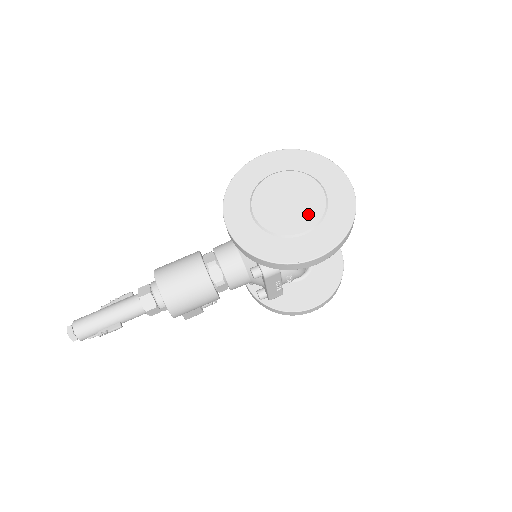
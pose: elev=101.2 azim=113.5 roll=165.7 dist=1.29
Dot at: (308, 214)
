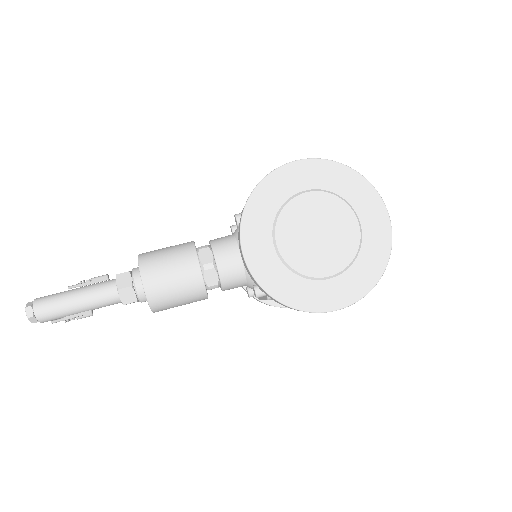
Dot at: (337, 255)
